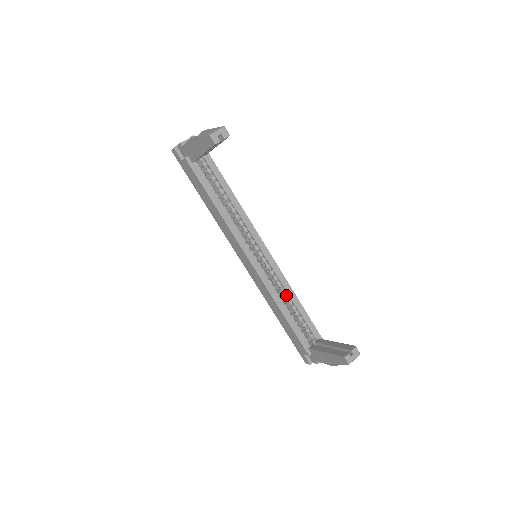
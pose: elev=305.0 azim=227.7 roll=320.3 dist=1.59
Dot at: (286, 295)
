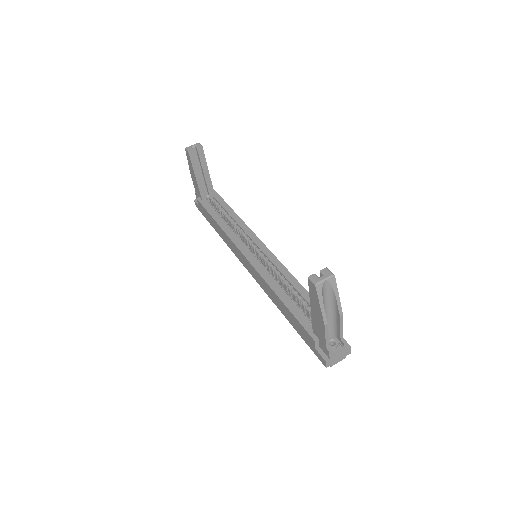
Dot at: (285, 282)
